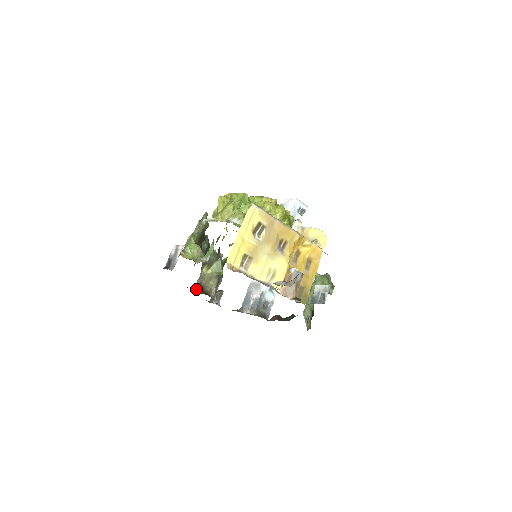
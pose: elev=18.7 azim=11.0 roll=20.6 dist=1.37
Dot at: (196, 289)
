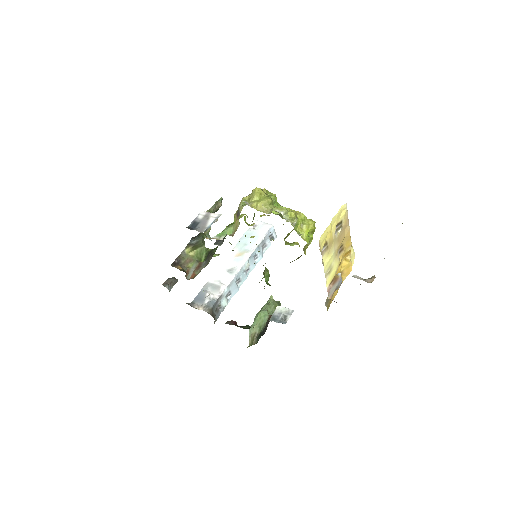
Dot at: (173, 265)
